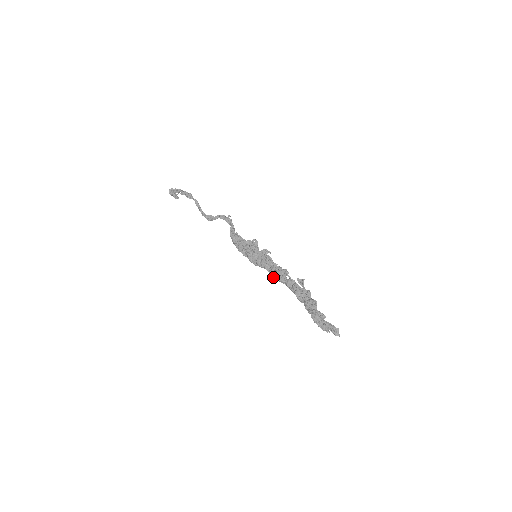
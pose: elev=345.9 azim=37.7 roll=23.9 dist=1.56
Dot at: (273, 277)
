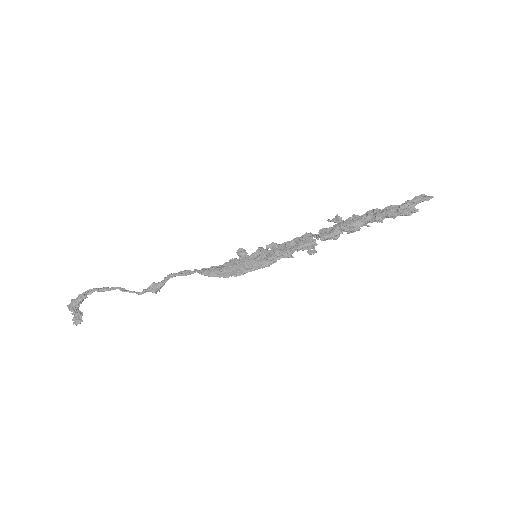
Dot at: (298, 249)
